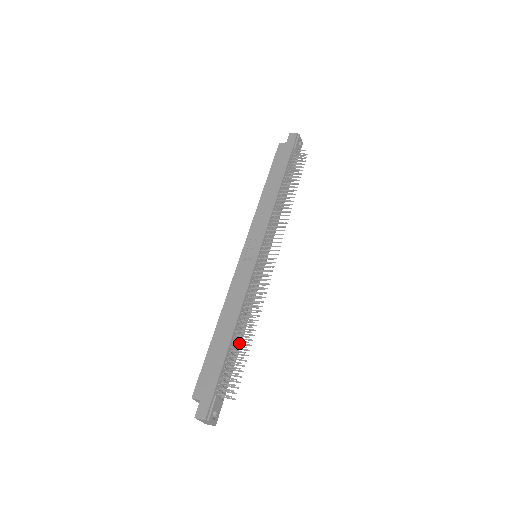
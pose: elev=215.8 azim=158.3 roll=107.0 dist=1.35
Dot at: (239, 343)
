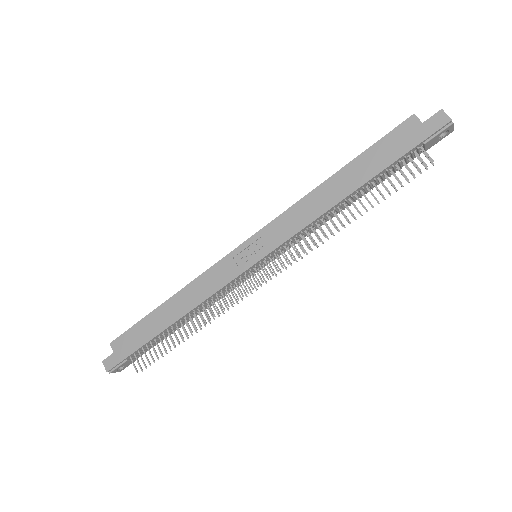
Dot at: (177, 329)
